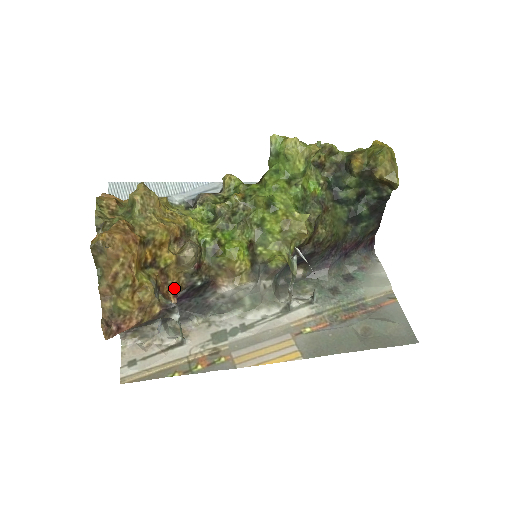
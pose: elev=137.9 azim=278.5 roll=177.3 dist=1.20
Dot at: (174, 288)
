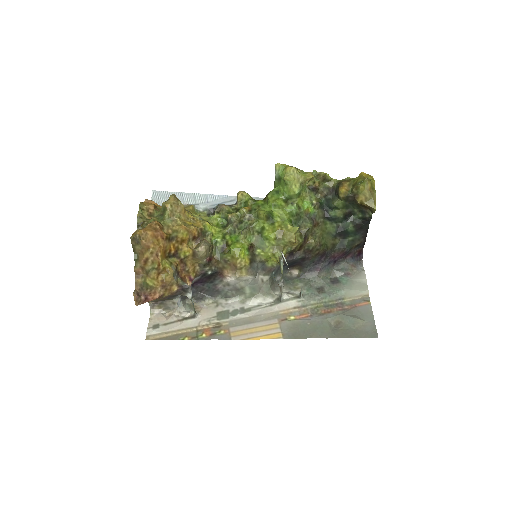
Dot at: (190, 274)
